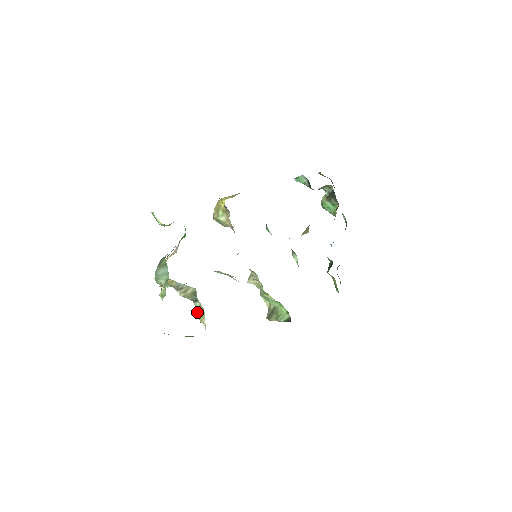
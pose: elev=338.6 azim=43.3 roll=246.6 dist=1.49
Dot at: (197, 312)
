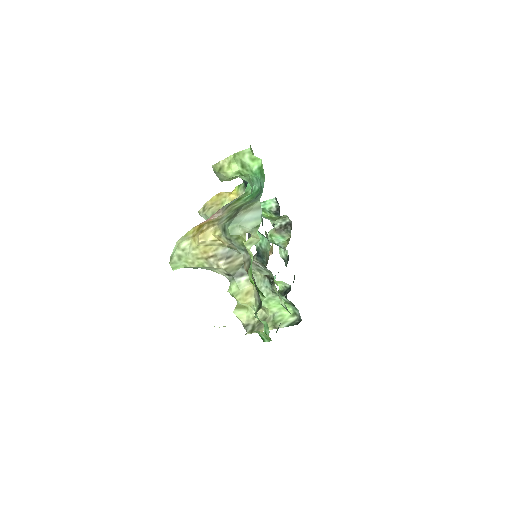
Dot at: (236, 291)
